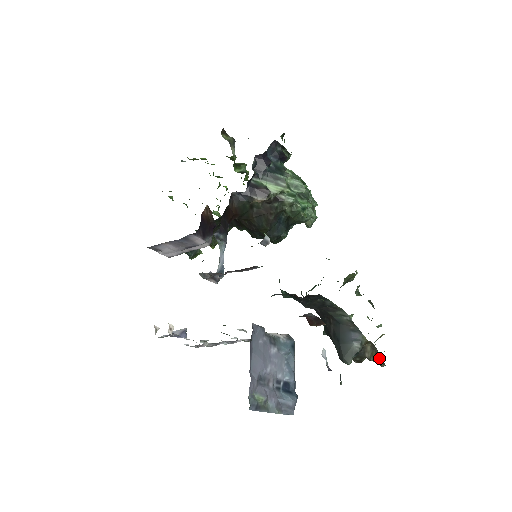
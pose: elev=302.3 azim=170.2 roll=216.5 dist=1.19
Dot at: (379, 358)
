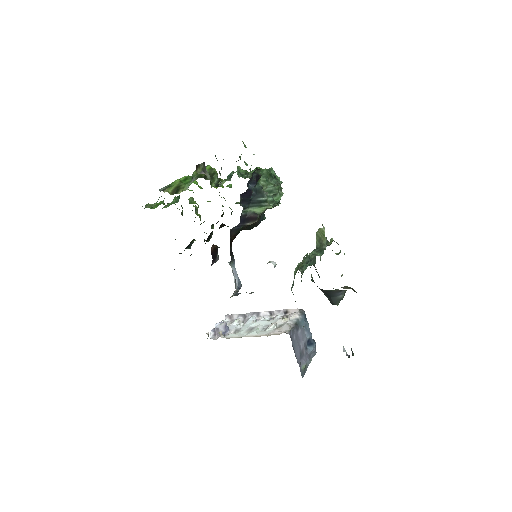
Dot at: (353, 290)
